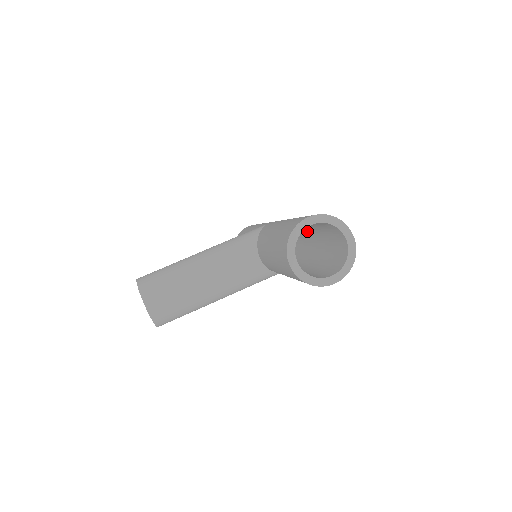
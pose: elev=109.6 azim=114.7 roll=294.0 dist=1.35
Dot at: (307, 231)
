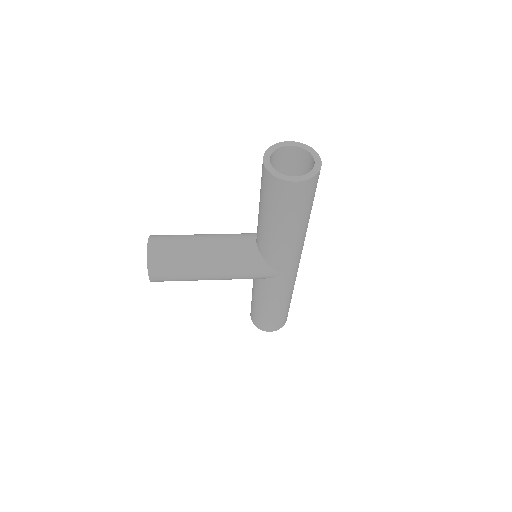
Dot at: occluded
